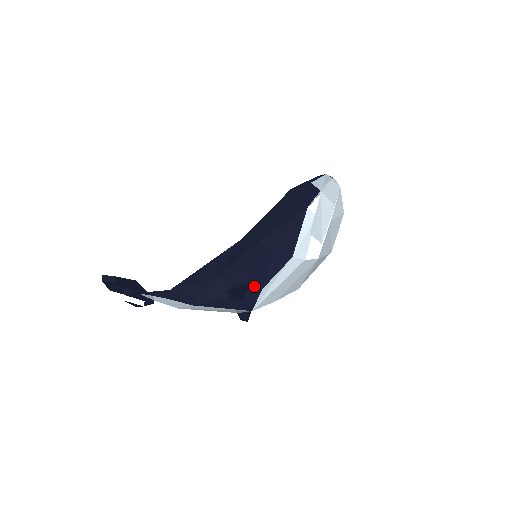
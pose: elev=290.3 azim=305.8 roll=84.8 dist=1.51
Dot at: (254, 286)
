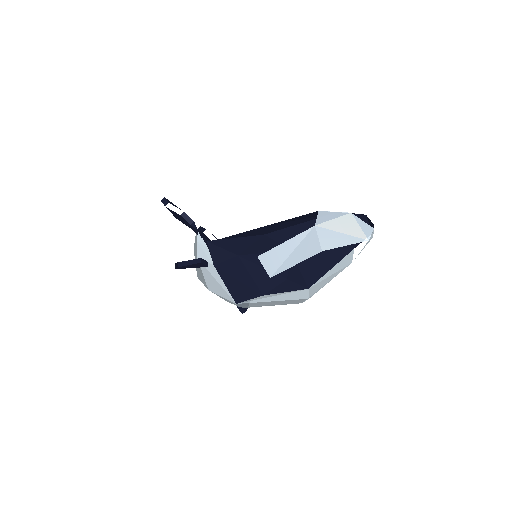
Dot at: (260, 287)
